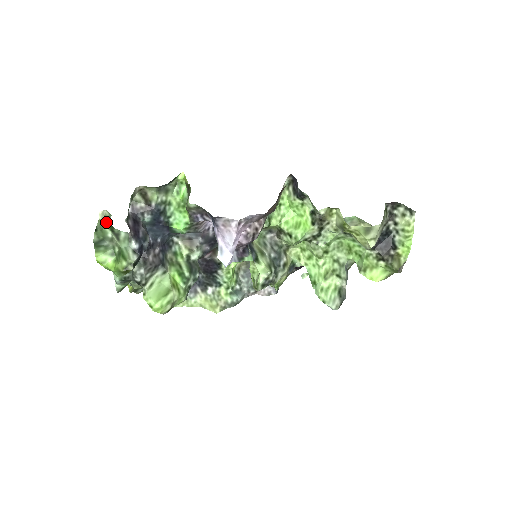
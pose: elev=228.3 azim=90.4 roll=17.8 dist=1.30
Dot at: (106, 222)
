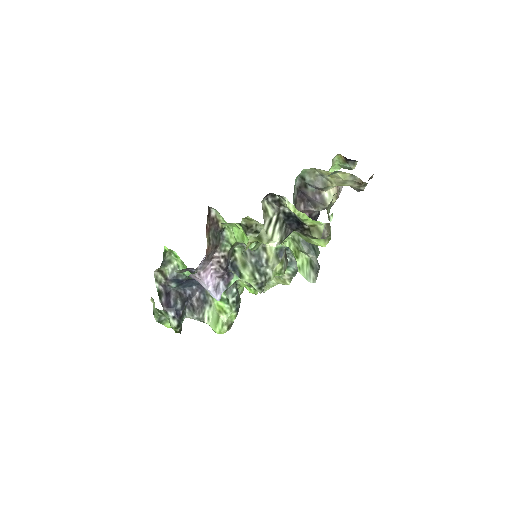
Dot at: occluded
